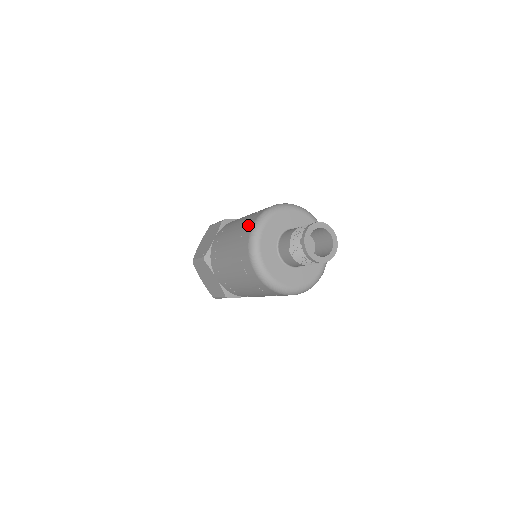
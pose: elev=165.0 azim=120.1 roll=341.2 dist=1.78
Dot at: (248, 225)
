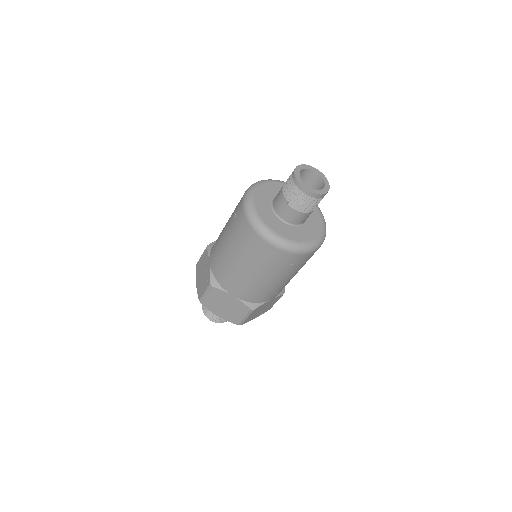
Dot at: (238, 213)
